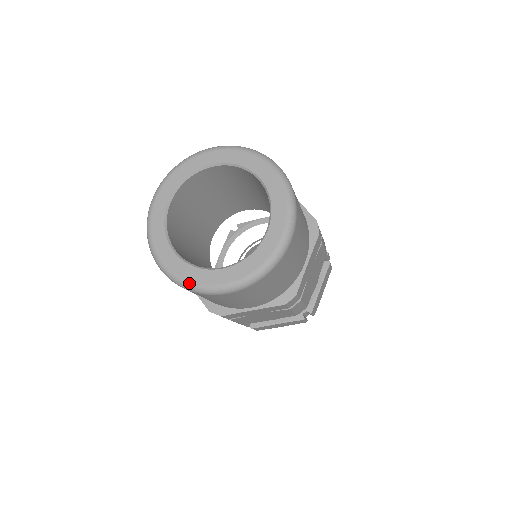
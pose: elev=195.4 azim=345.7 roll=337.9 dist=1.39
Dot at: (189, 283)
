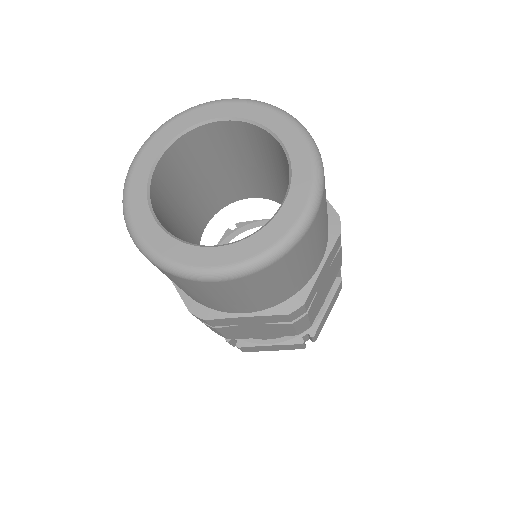
Dot at: (168, 261)
